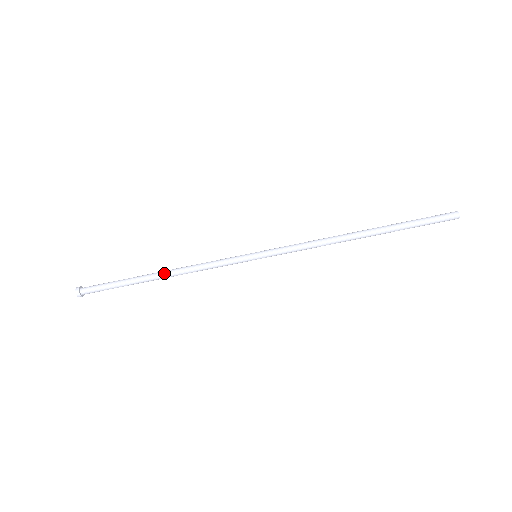
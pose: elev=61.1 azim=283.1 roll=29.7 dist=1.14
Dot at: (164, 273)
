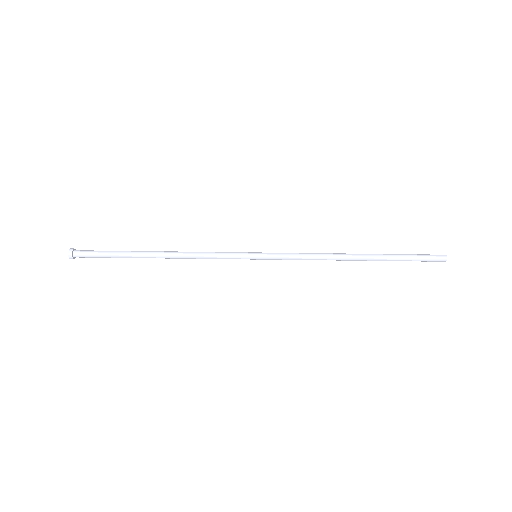
Dot at: (163, 254)
